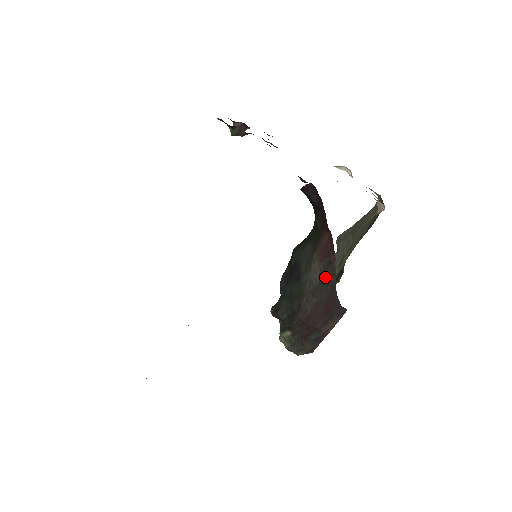
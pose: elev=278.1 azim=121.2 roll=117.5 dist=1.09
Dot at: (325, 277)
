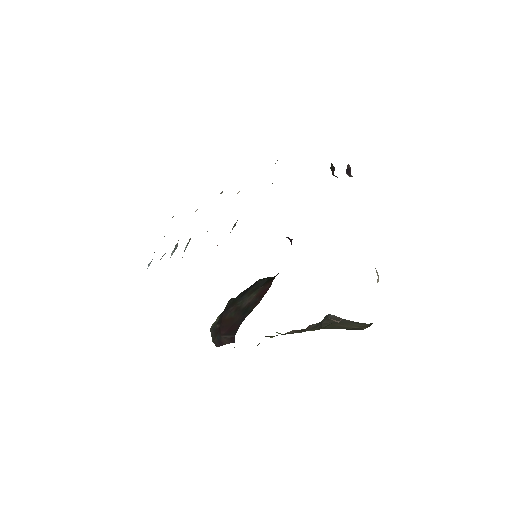
Dot at: (247, 308)
